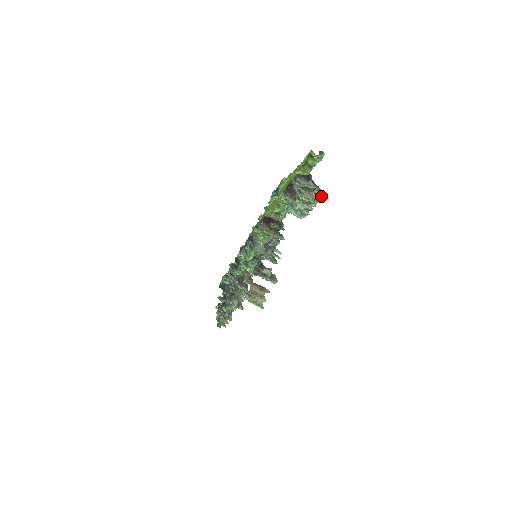
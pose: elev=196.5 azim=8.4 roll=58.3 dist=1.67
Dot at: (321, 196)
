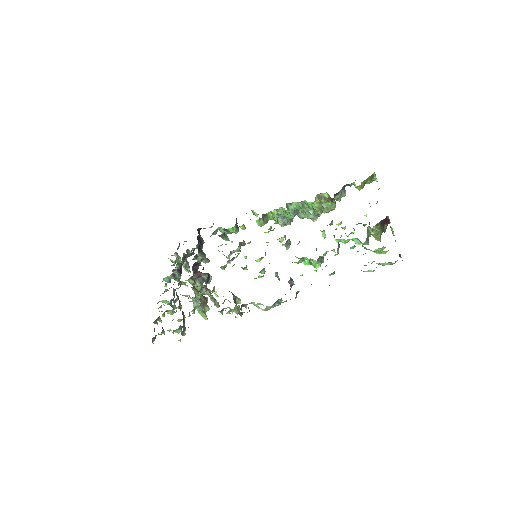
Dot at: (323, 211)
